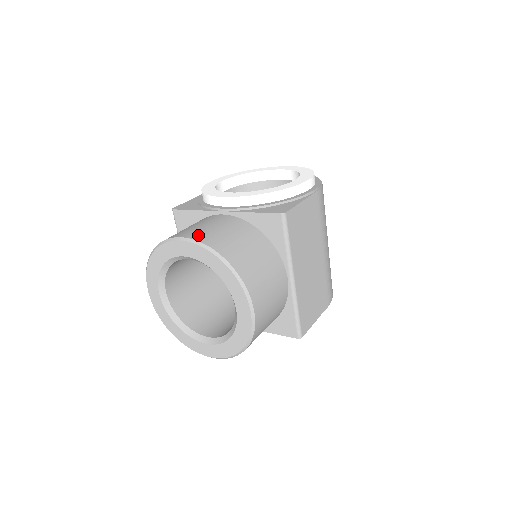
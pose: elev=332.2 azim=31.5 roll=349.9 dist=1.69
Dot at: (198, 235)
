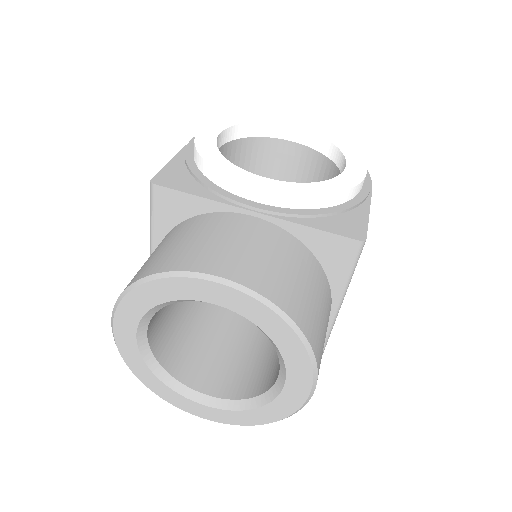
Dot at: (246, 274)
